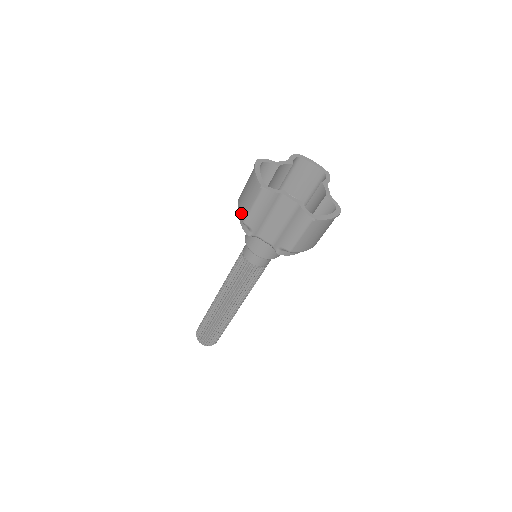
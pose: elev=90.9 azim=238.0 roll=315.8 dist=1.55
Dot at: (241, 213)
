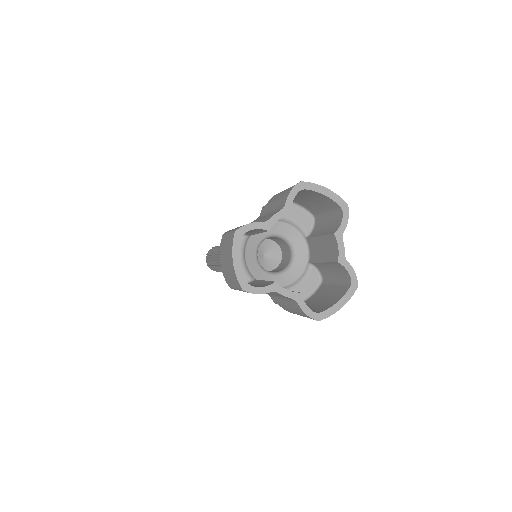
Dot at: (224, 277)
